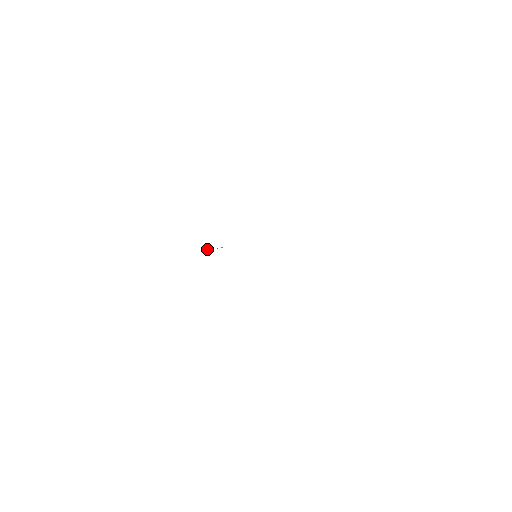
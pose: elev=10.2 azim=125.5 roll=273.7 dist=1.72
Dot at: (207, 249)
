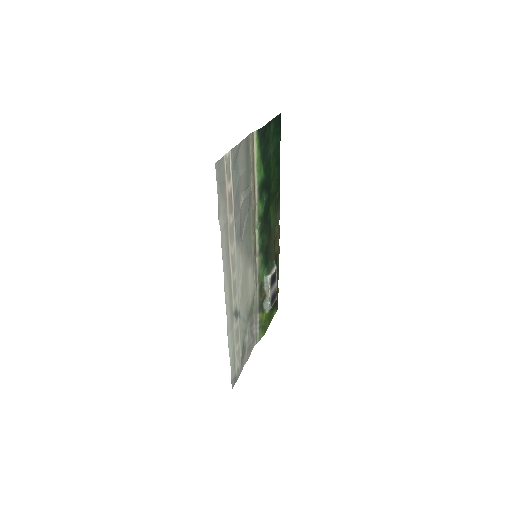
Dot at: (267, 306)
